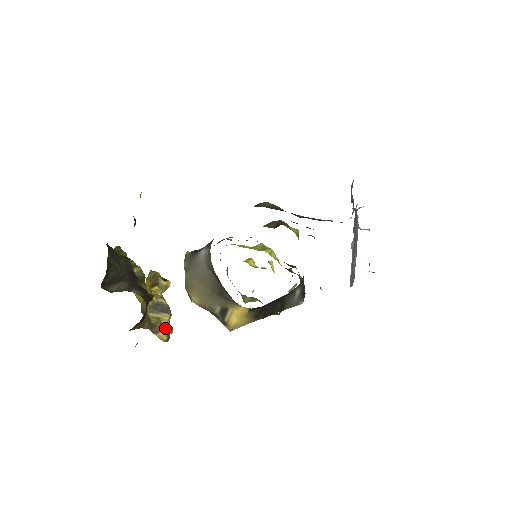
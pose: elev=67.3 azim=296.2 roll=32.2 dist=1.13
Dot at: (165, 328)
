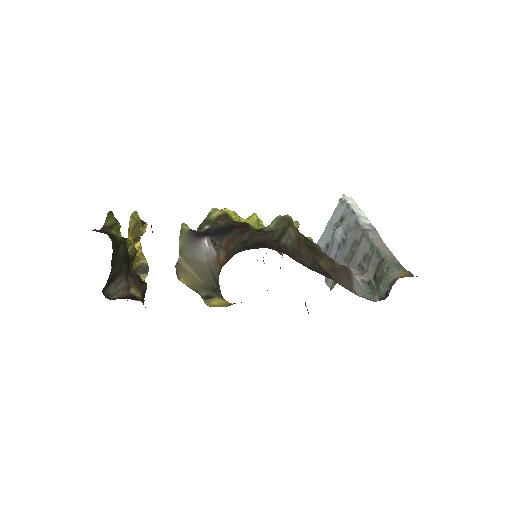
Dot at: occluded
